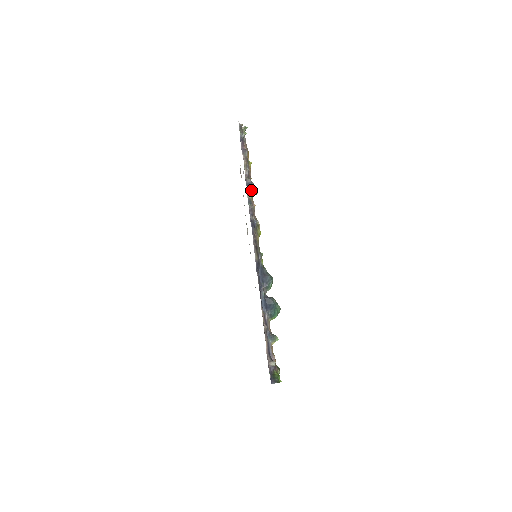
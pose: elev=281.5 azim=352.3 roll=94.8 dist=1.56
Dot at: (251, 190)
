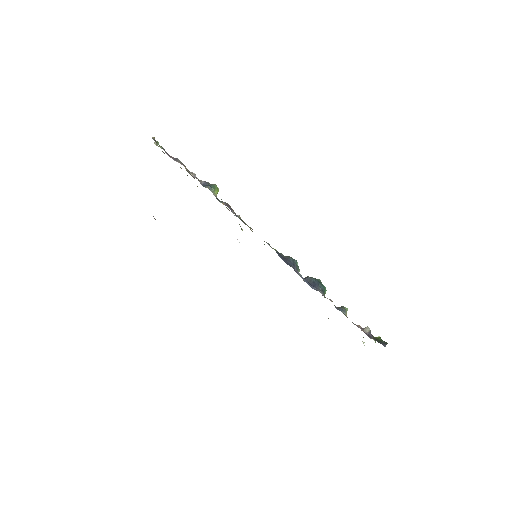
Dot at: (212, 187)
